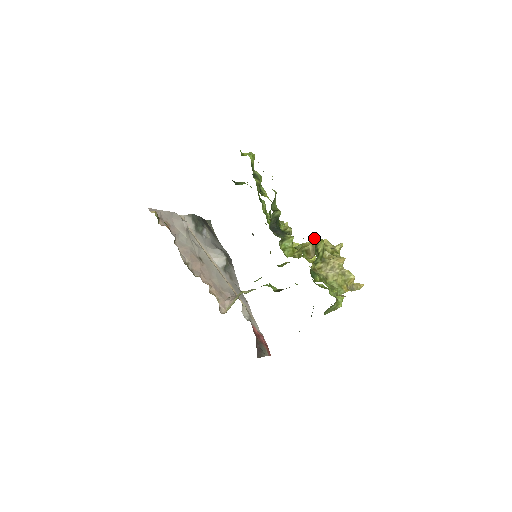
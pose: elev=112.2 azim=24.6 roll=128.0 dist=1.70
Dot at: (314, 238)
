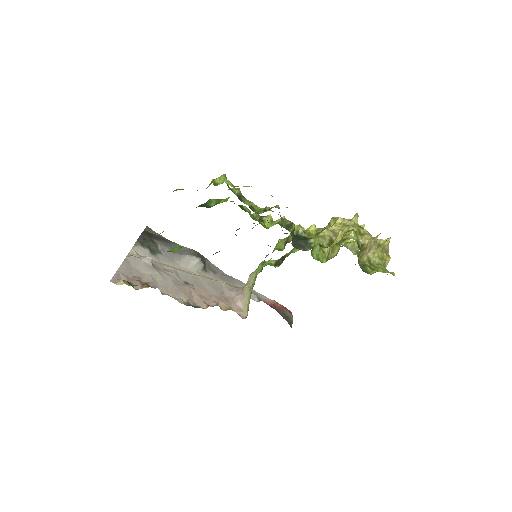
Dot at: (353, 239)
